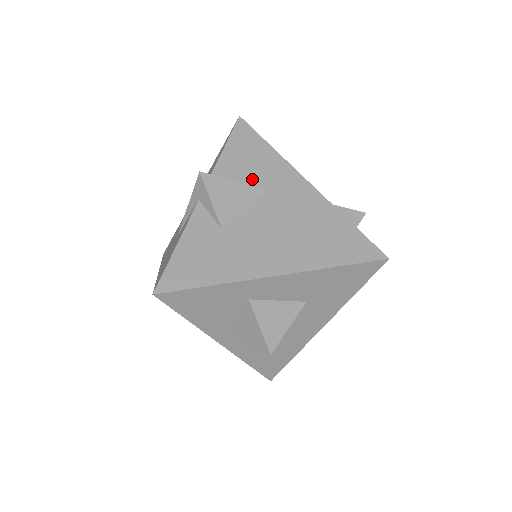
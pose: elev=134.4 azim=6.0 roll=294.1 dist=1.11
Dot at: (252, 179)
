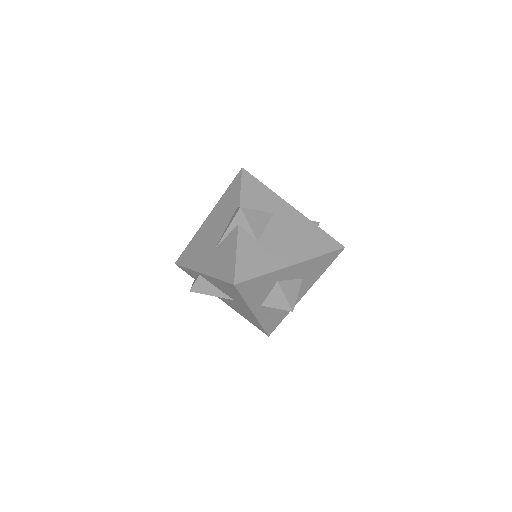
Dot at: (263, 208)
